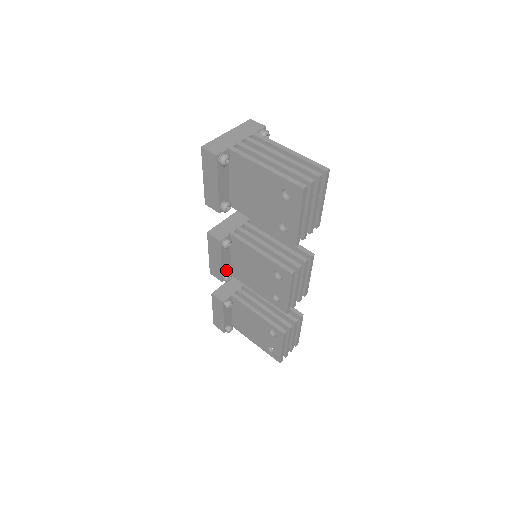
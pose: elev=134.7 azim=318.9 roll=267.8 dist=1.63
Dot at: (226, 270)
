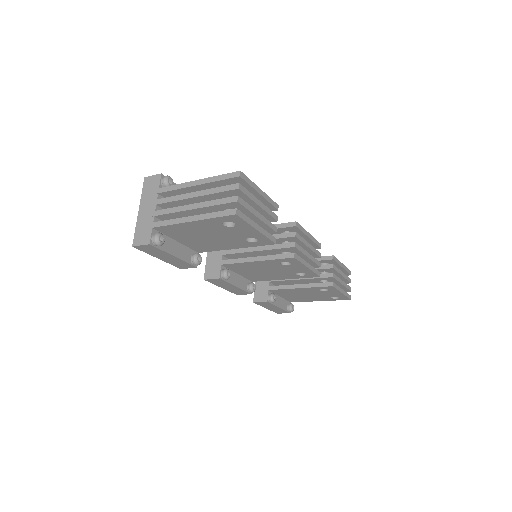
Dot at: (245, 285)
